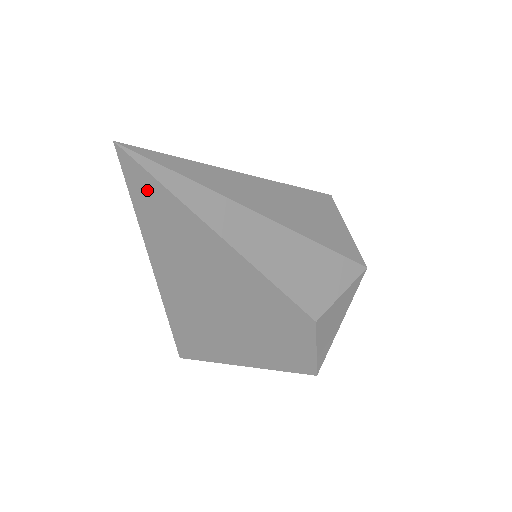
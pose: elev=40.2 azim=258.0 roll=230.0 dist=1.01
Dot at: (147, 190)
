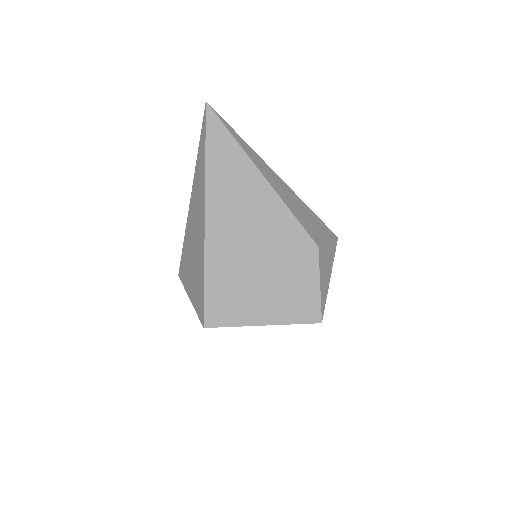
Dot at: (218, 135)
